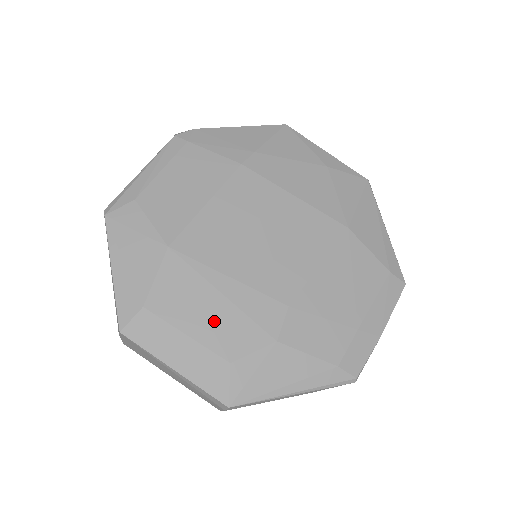
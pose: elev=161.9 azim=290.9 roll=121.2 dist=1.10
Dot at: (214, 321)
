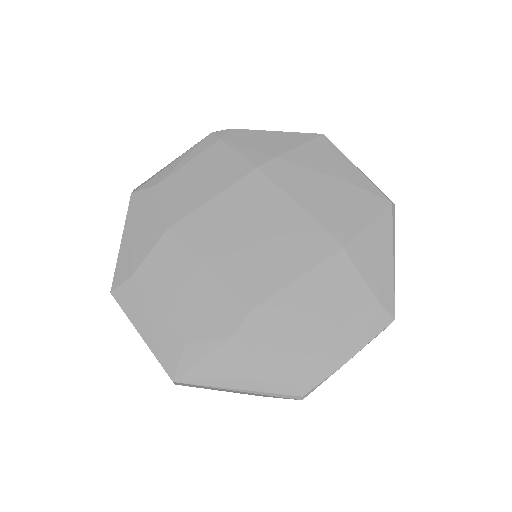
Dot at: (183, 304)
